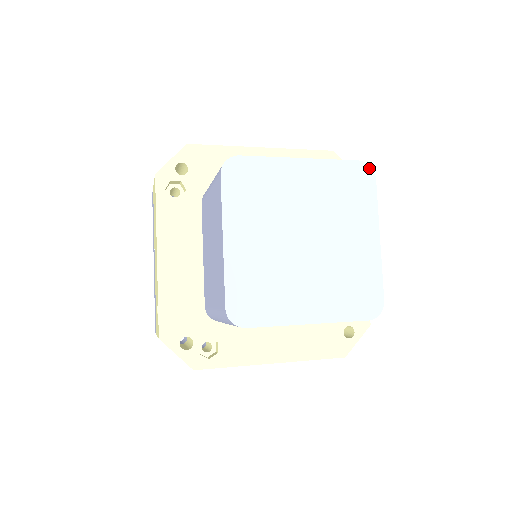
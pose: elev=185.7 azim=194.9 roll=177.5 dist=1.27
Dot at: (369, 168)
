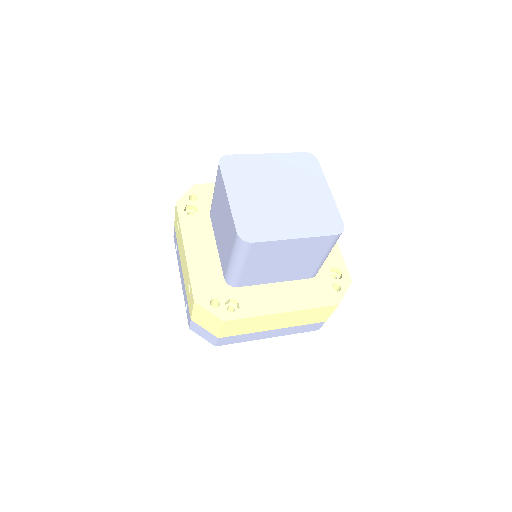
Dot at: (312, 155)
